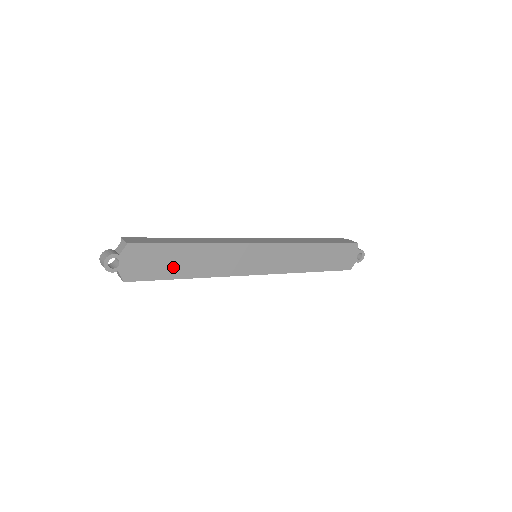
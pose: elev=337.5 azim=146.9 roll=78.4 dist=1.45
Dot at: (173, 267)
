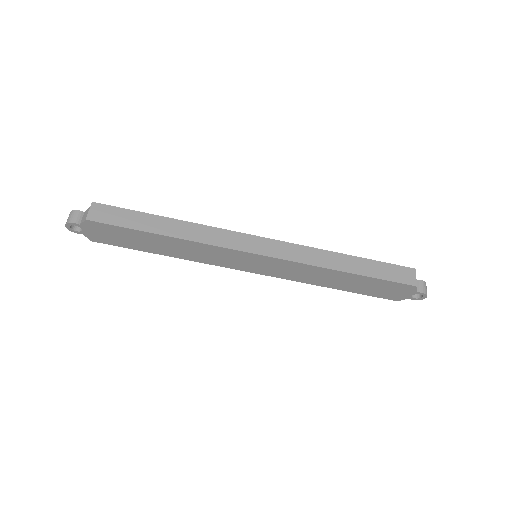
Dot at: (143, 244)
